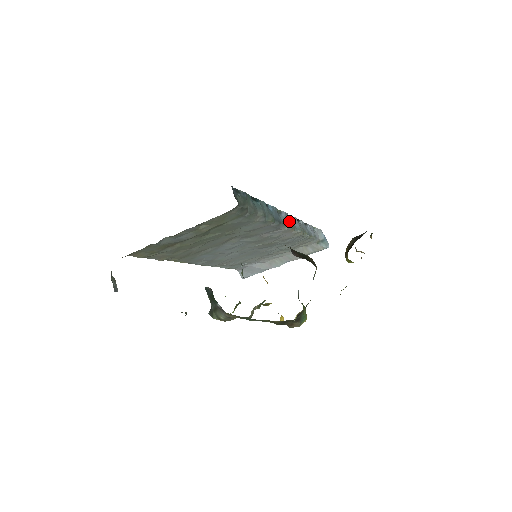
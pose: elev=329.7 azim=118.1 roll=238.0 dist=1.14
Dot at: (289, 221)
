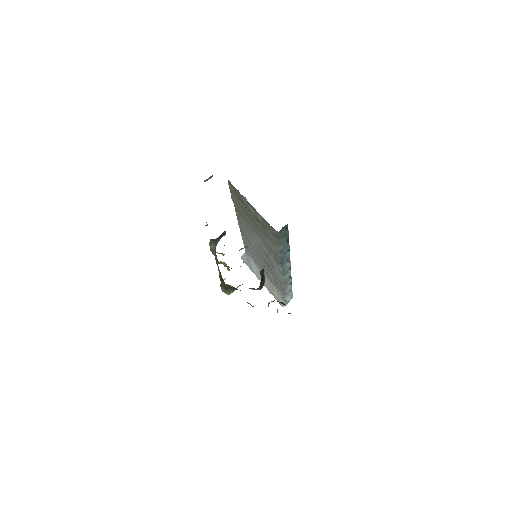
Dot at: (286, 269)
